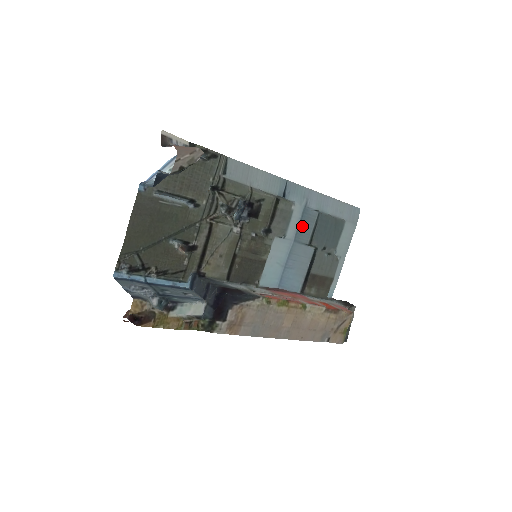
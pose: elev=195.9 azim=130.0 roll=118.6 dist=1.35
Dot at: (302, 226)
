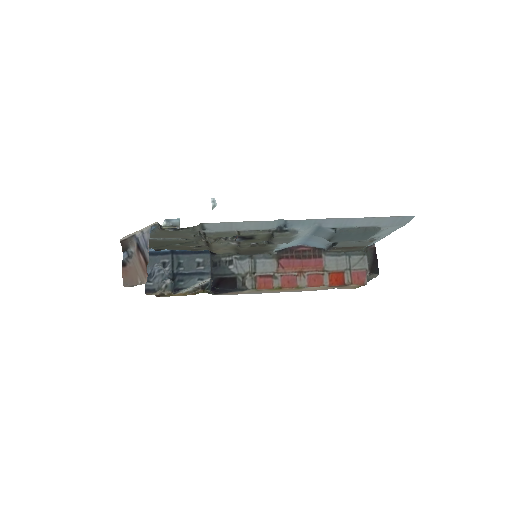
Dot at: (317, 232)
